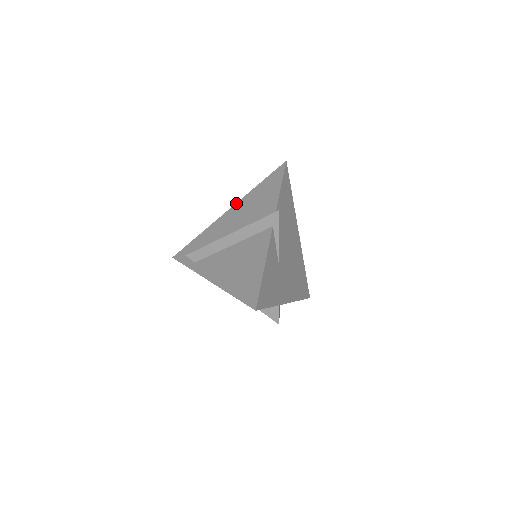
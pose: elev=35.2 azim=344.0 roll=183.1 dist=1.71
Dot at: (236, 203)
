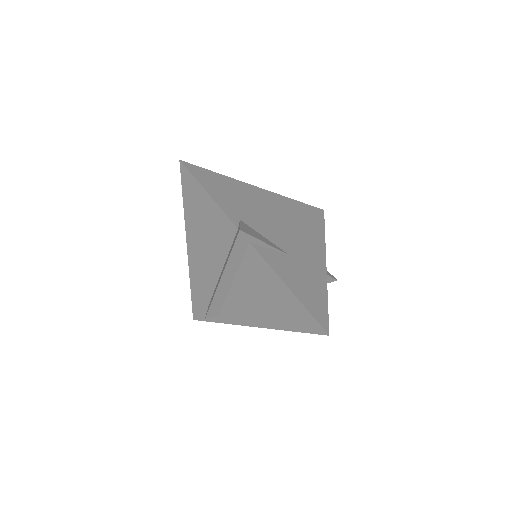
Dot at: (186, 237)
